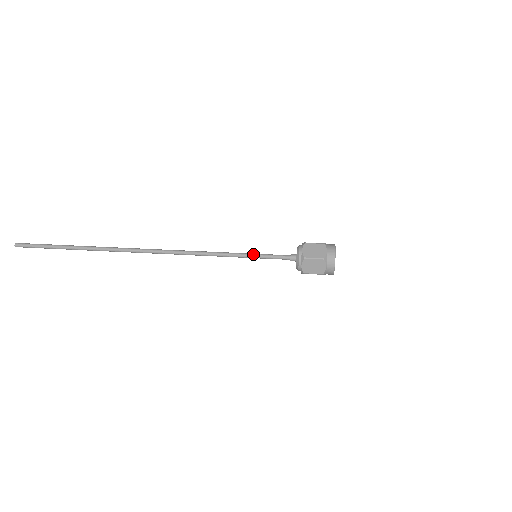
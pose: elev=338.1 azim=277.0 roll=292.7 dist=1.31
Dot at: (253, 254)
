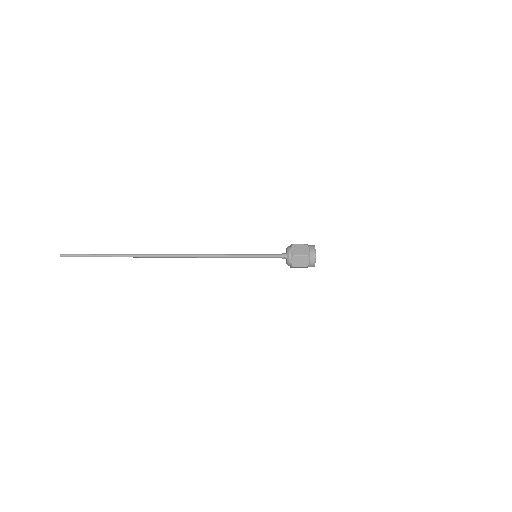
Dot at: (254, 254)
